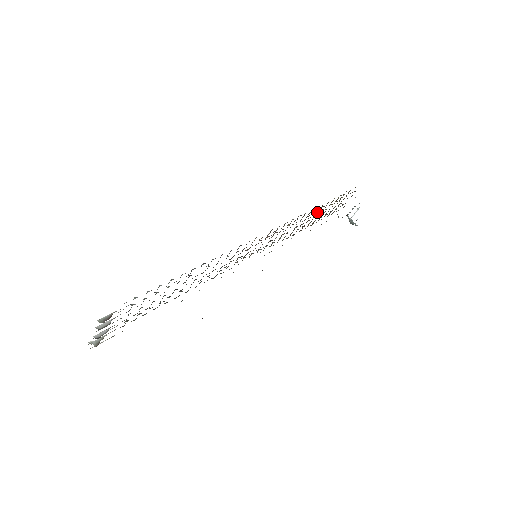
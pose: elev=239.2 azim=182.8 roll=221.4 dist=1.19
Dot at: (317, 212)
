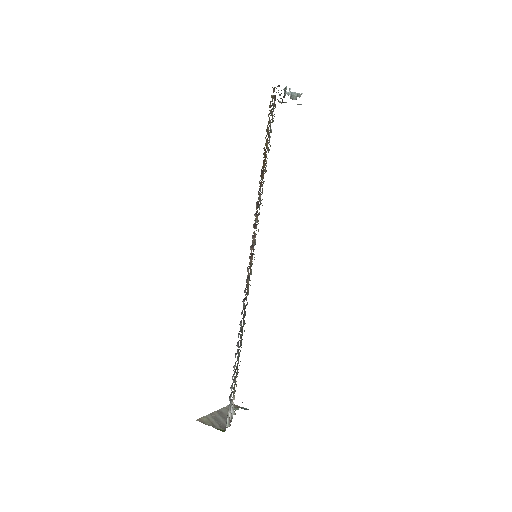
Dot at: occluded
